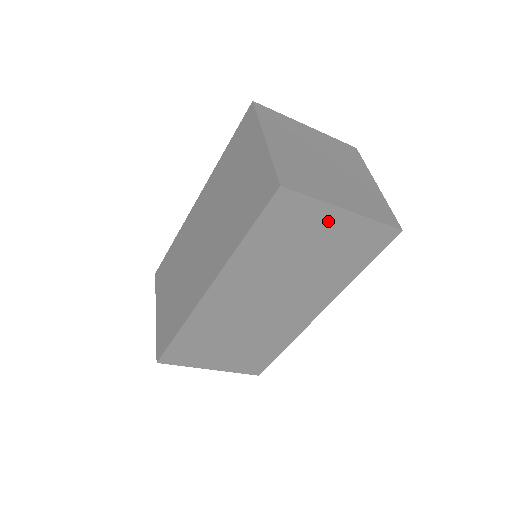
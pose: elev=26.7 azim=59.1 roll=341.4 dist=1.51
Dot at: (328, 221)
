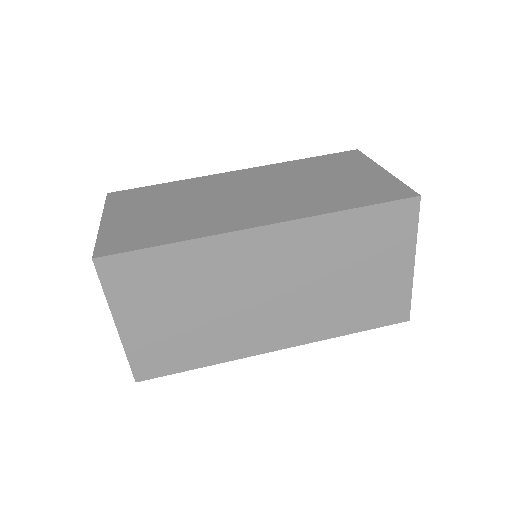
Dot at: (398, 260)
